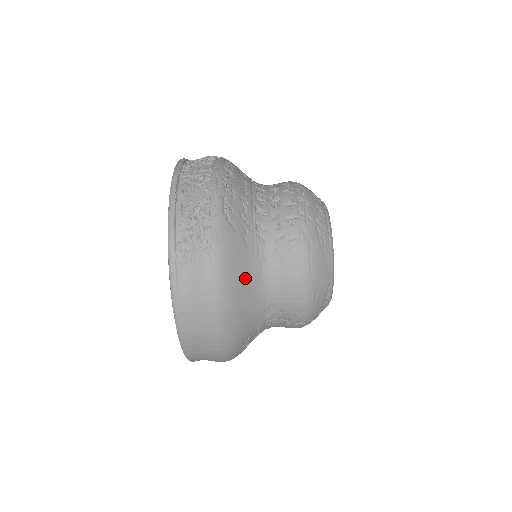
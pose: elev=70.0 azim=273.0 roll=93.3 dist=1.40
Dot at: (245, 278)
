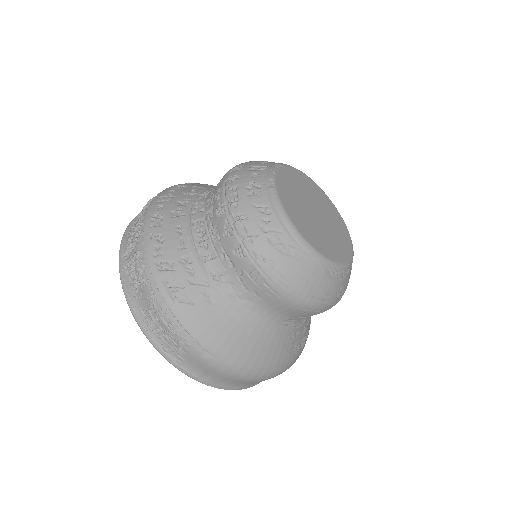
Dot at: (238, 331)
